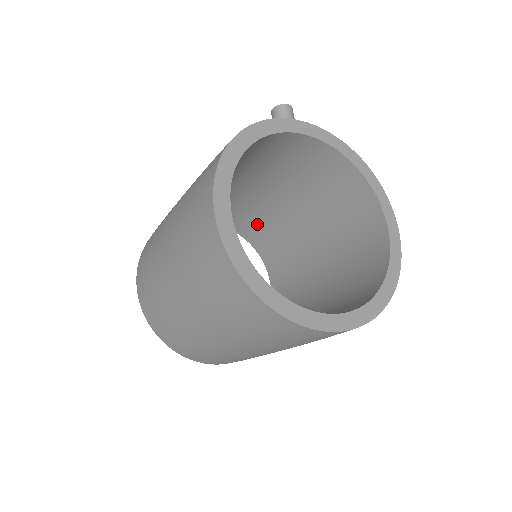
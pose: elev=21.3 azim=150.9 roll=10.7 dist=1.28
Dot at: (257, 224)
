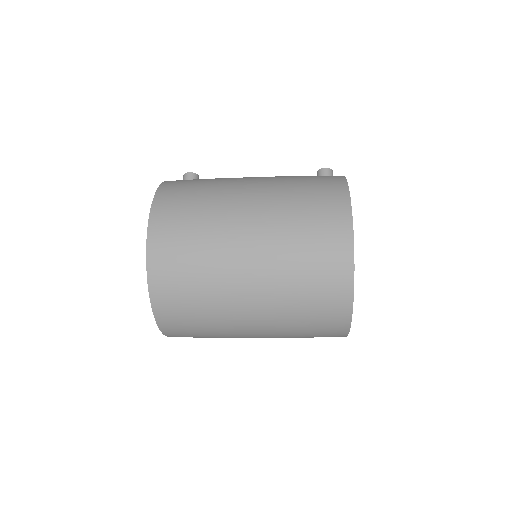
Dot at: occluded
